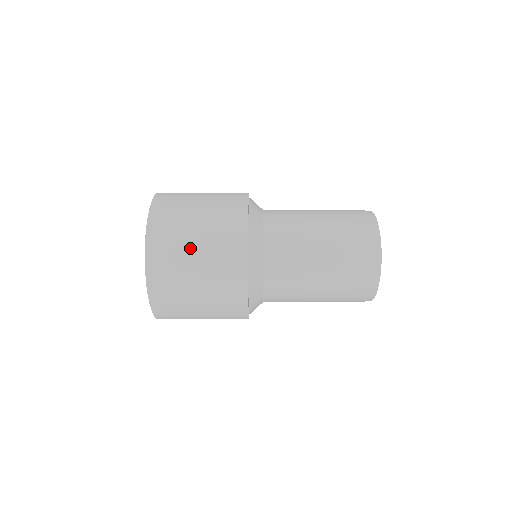
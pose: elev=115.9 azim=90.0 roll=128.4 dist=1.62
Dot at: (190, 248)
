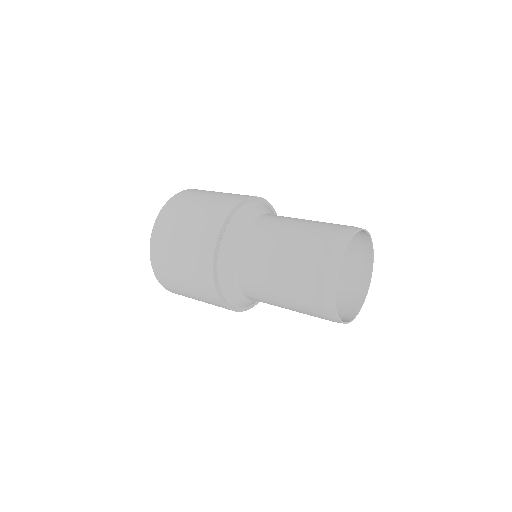
Dot at: occluded
